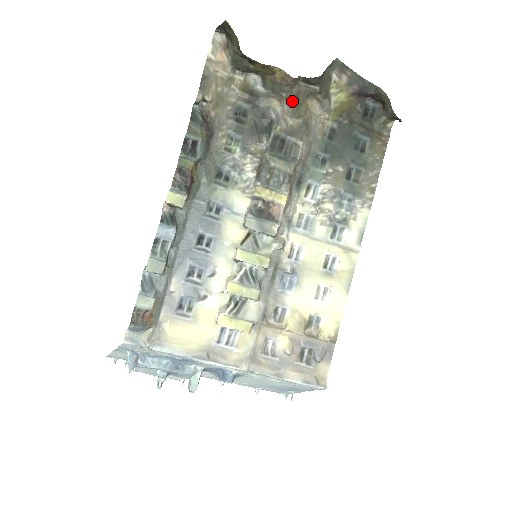
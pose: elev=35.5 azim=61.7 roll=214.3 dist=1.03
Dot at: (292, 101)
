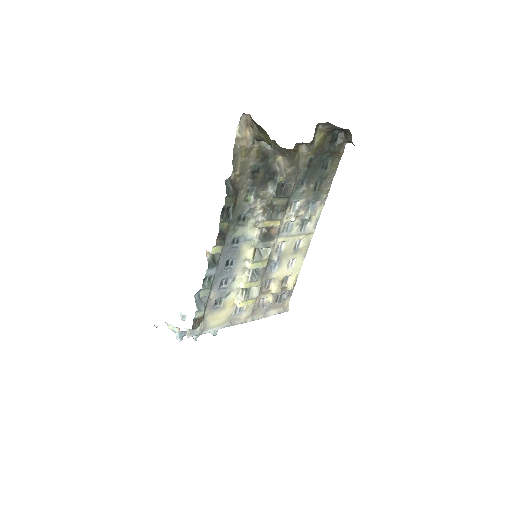
Dot at: (292, 156)
